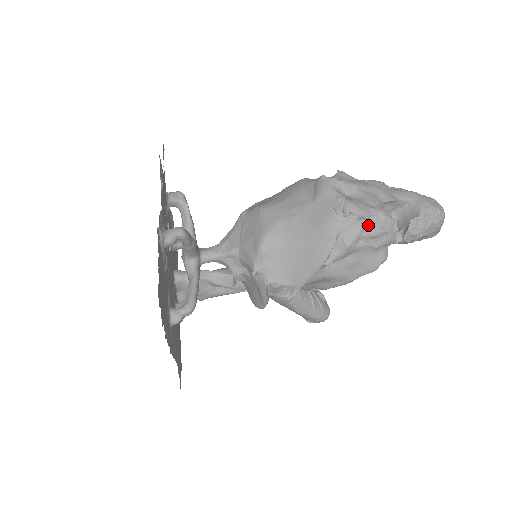
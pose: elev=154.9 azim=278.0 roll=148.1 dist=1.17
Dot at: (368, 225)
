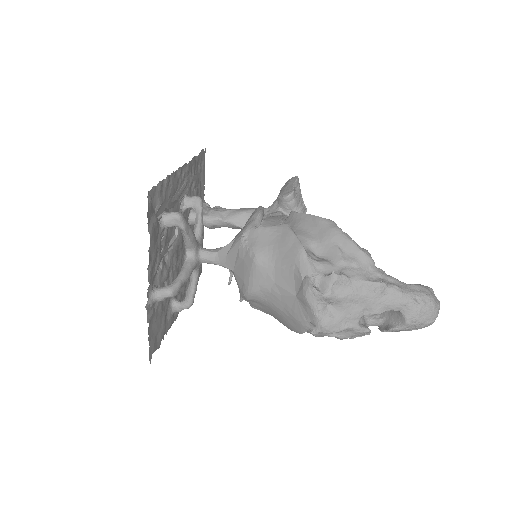
Dot at: (337, 335)
